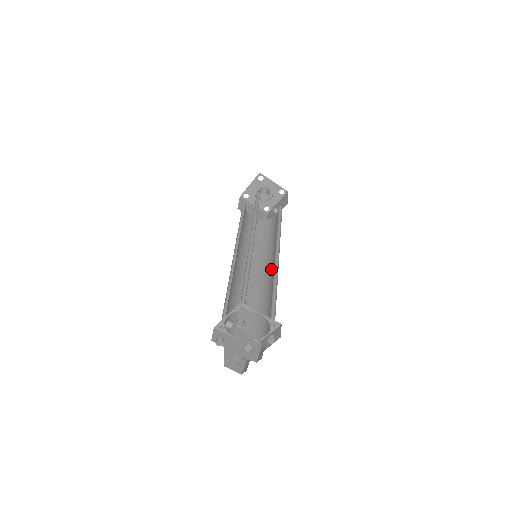
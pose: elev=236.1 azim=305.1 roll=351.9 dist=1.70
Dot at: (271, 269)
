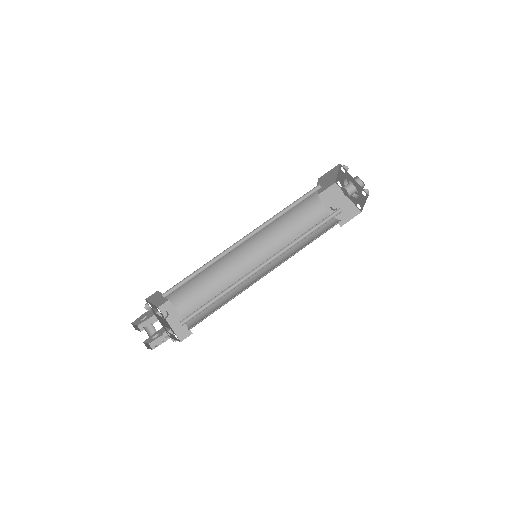
Dot at: (252, 266)
